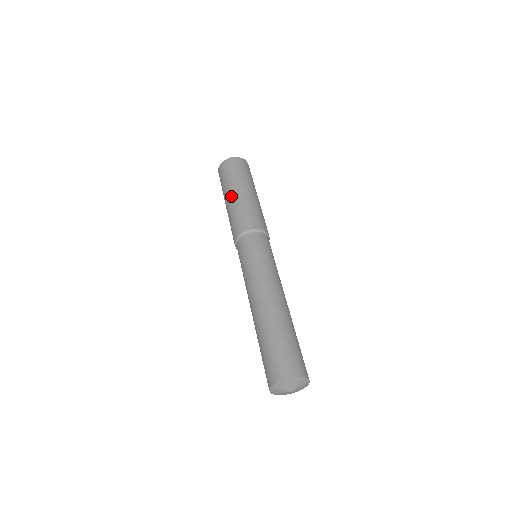
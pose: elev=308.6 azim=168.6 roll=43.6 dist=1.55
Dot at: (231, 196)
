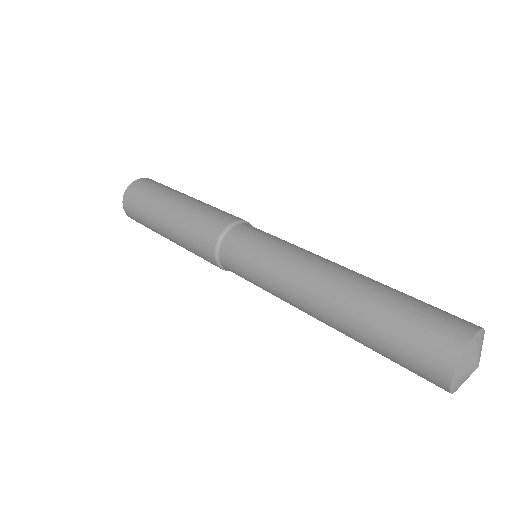
Dot at: (182, 198)
